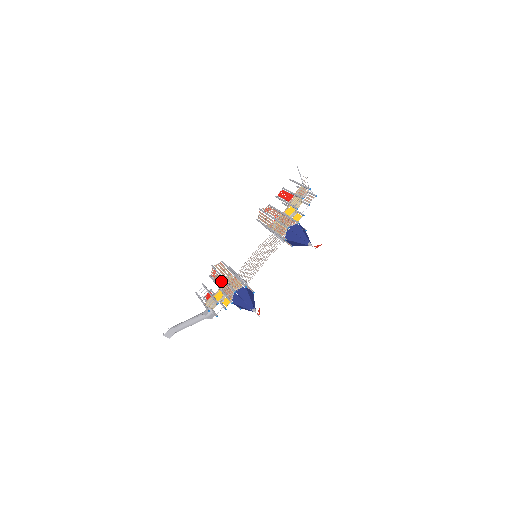
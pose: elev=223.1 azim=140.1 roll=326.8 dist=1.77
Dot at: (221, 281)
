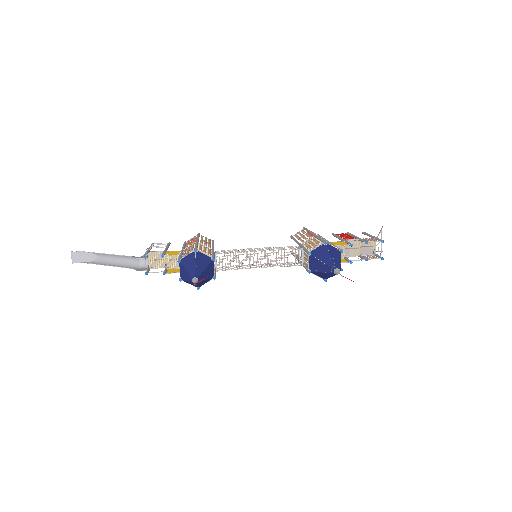
Dot at: occluded
